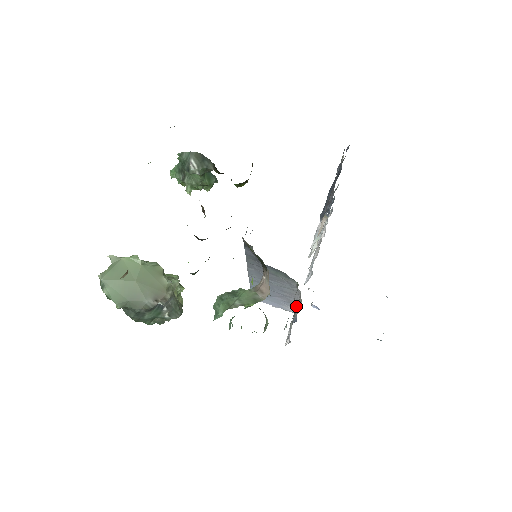
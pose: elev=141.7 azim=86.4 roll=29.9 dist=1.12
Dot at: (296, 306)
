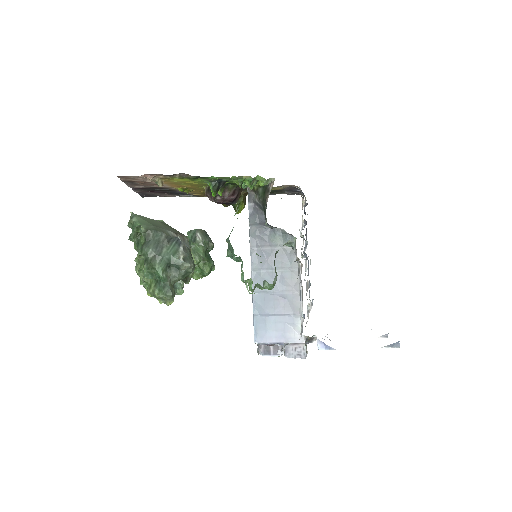
Dot at: occluded
